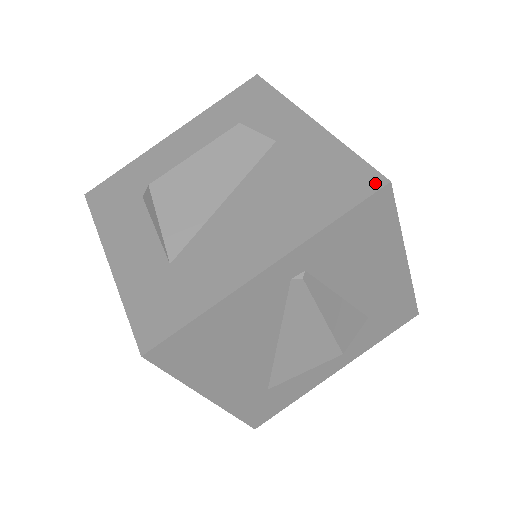
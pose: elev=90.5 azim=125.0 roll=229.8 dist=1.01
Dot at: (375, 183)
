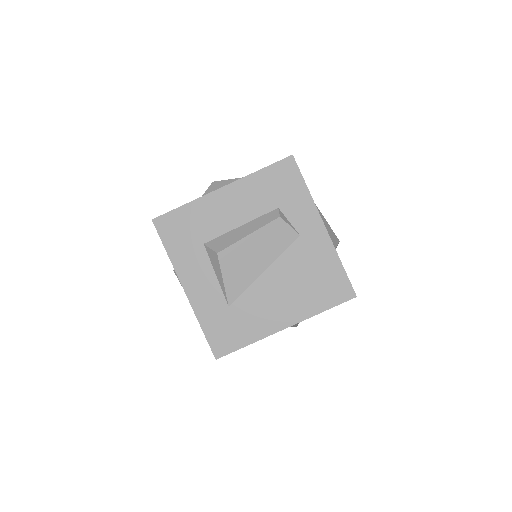
Dot at: (349, 295)
